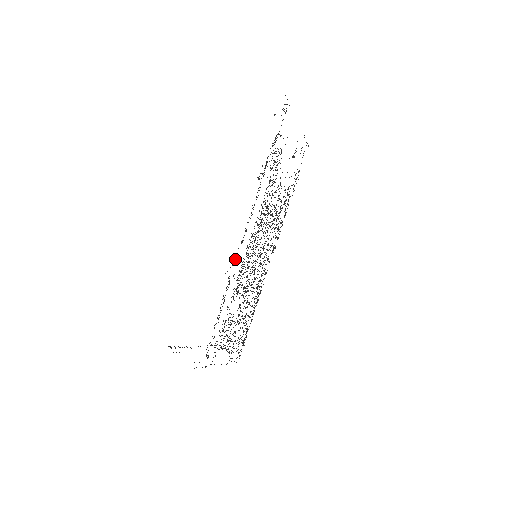
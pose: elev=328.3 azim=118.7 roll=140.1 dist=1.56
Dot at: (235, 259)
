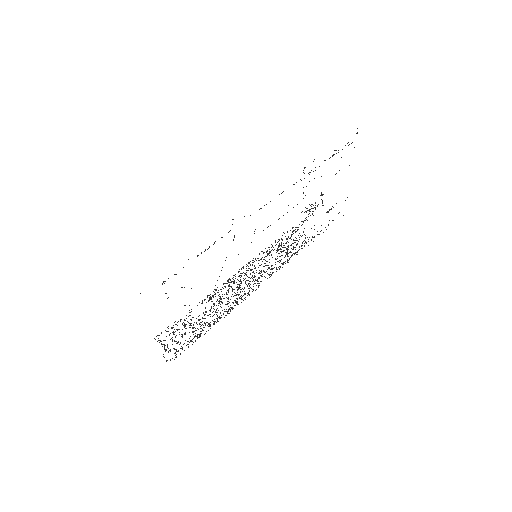
Dot at: occluded
